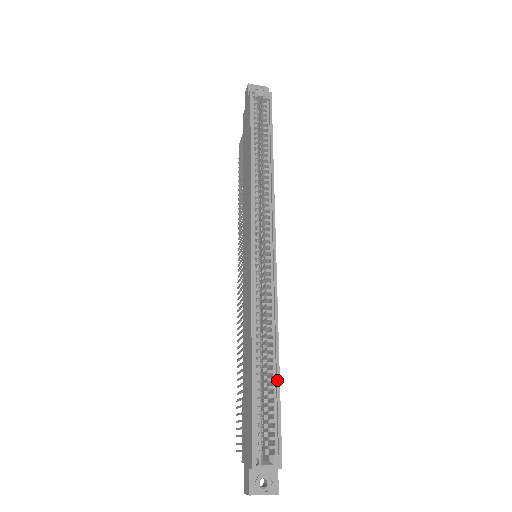
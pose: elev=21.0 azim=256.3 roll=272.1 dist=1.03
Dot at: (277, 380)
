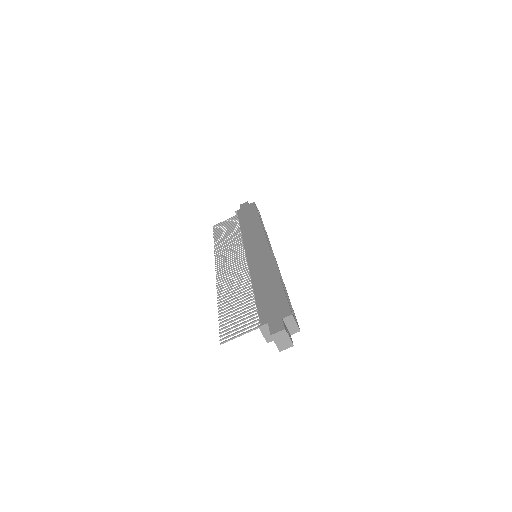
Dot at: occluded
